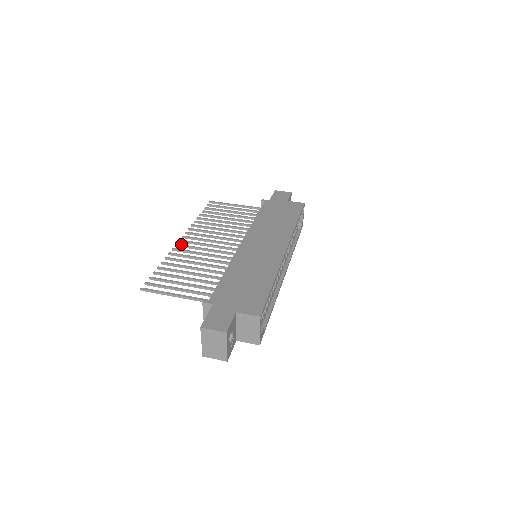
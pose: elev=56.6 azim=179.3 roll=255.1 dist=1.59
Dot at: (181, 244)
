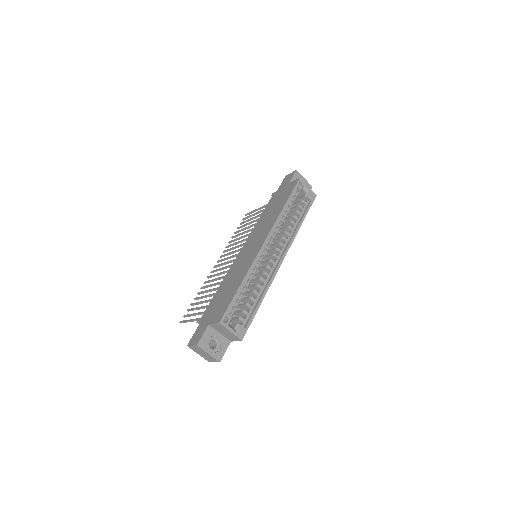
Dot at: occluded
